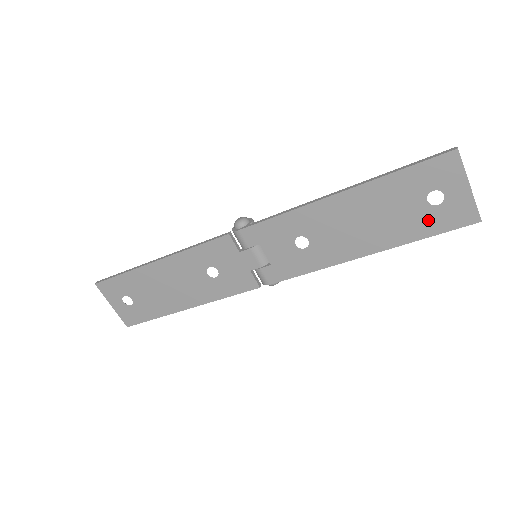
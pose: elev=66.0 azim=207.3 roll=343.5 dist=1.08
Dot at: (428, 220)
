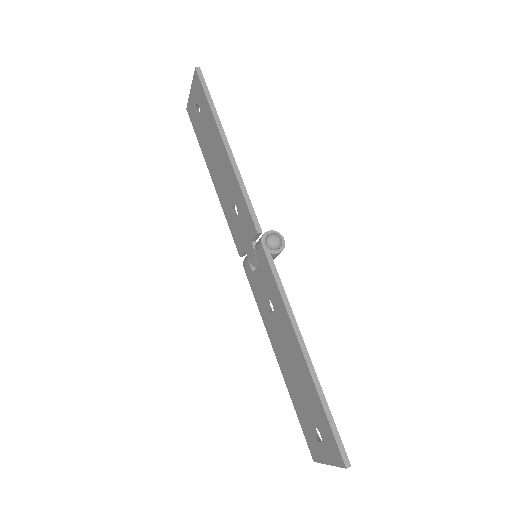
Dot at: (306, 422)
